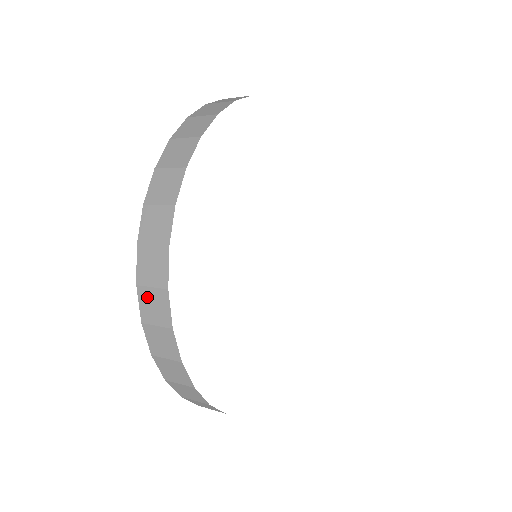
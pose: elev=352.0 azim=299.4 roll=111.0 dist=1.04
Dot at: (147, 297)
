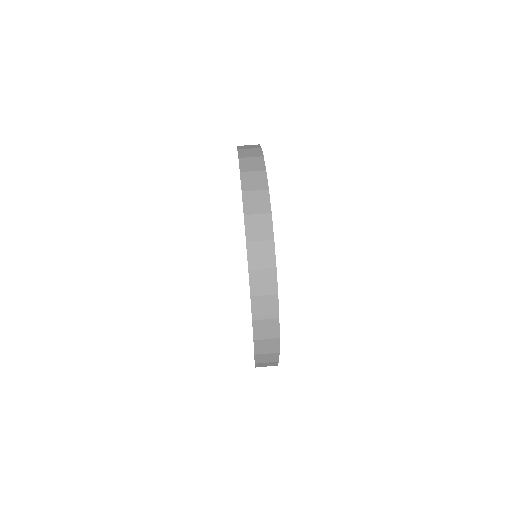
Dot at: (262, 357)
